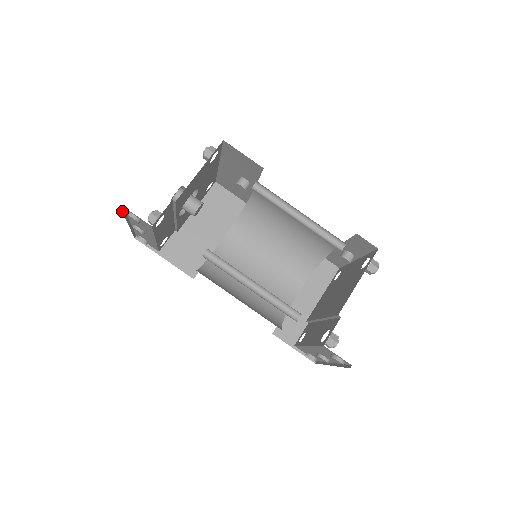
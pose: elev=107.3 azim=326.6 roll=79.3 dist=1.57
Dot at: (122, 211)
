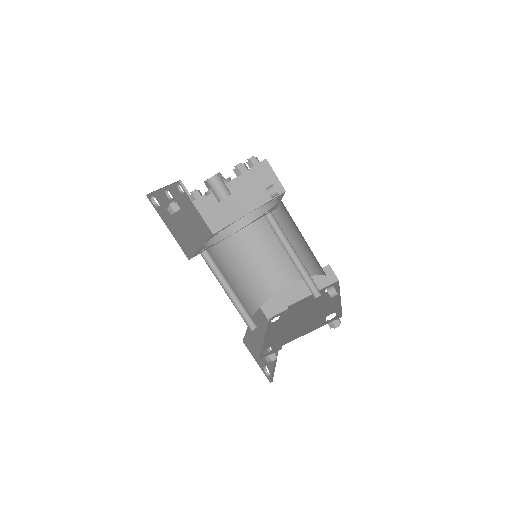
Dot at: (149, 193)
